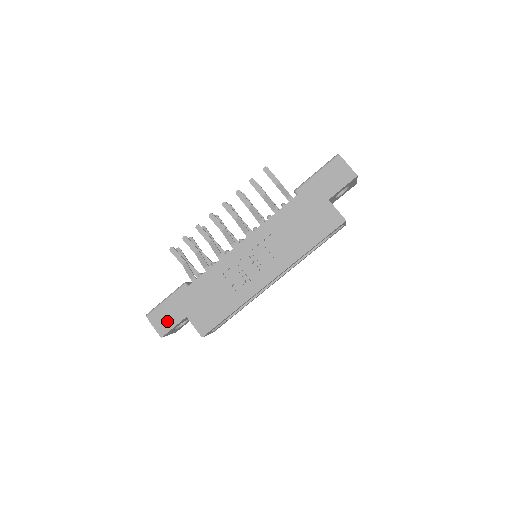
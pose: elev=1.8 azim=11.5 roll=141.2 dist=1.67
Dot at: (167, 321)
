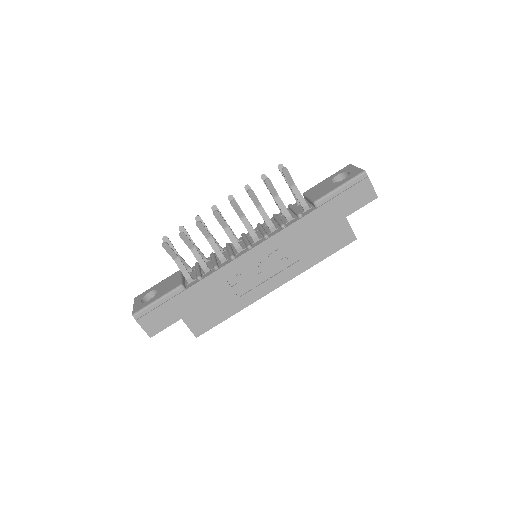
Dot at: (158, 322)
